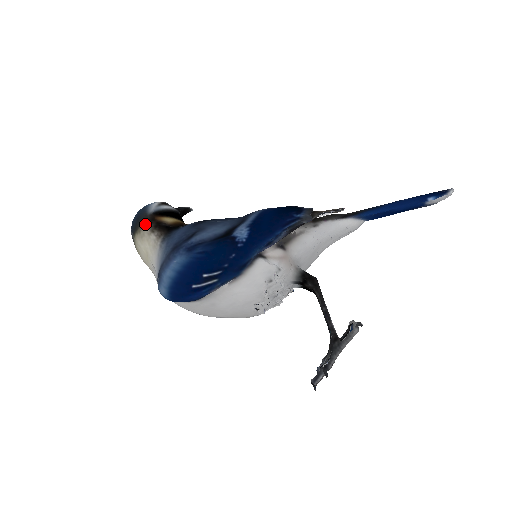
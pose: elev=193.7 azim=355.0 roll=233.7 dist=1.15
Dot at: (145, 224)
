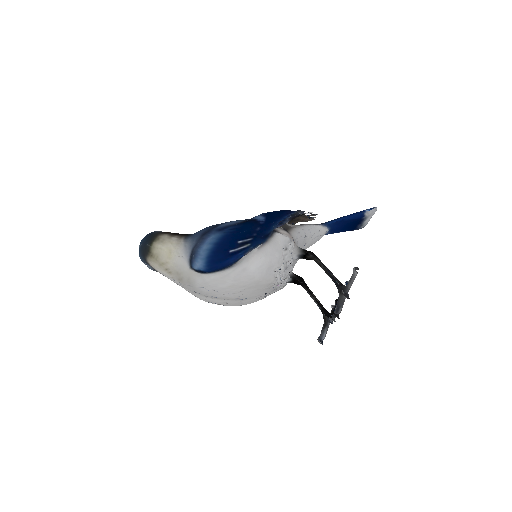
Dot at: (162, 234)
